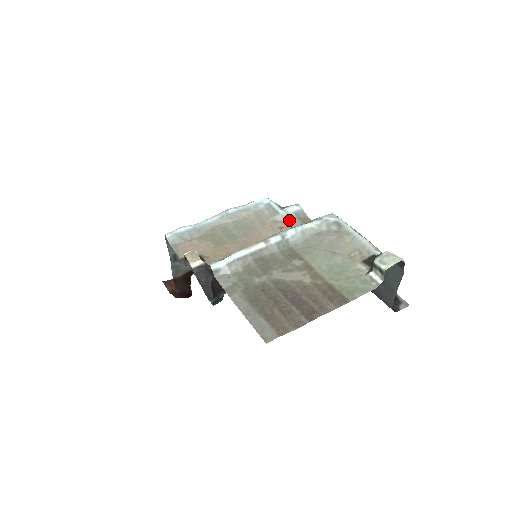
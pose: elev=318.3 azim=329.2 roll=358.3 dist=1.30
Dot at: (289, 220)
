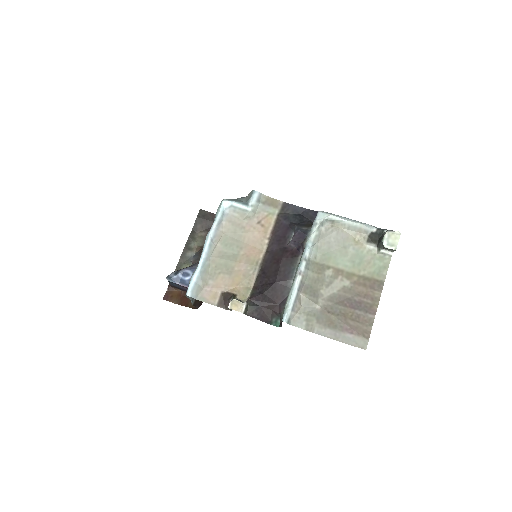
Dot at: (258, 211)
